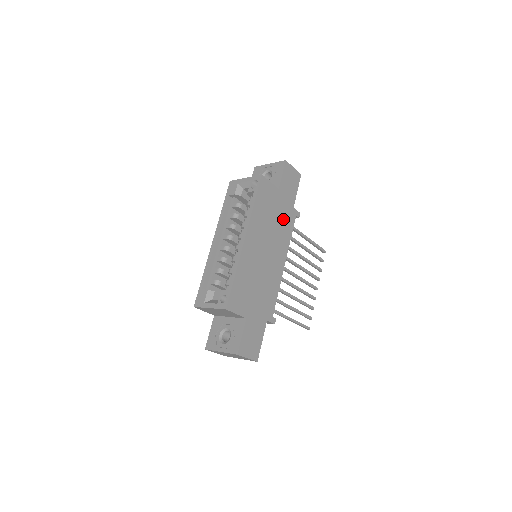
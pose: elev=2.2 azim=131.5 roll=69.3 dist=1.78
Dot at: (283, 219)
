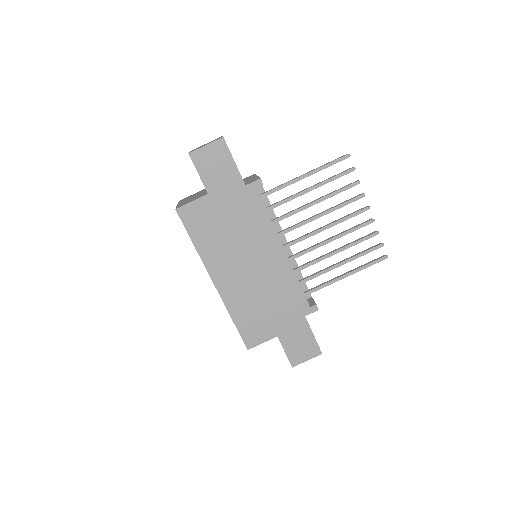
Dot at: (242, 214)
